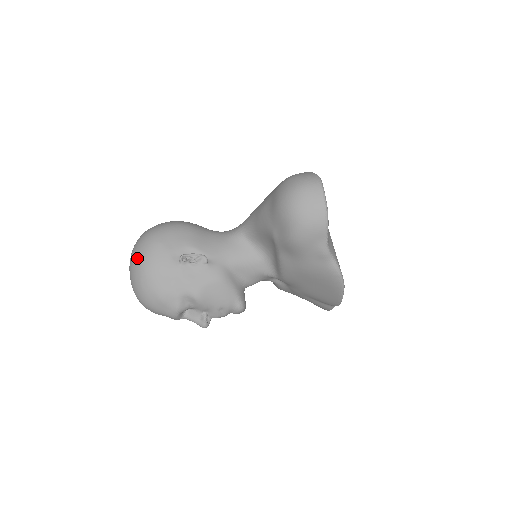
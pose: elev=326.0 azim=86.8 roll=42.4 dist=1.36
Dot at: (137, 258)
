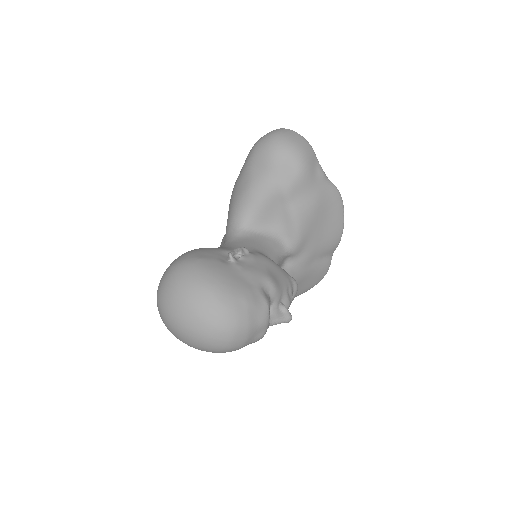
Dot at: (192, 285)
